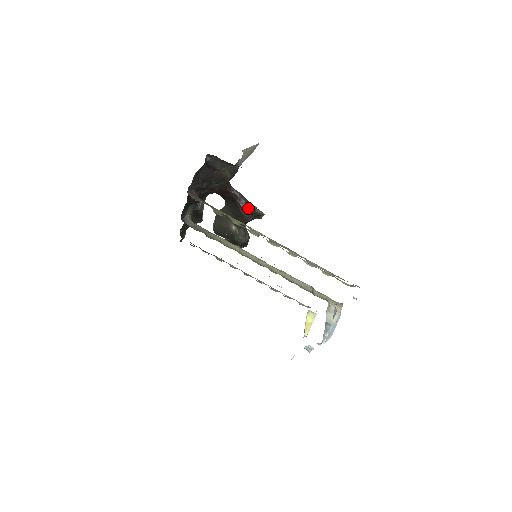
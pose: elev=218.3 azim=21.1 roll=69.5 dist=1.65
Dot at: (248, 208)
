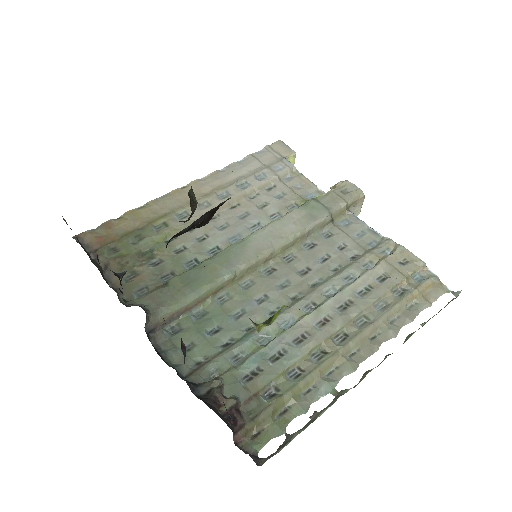
Dot at: (206, 219)
